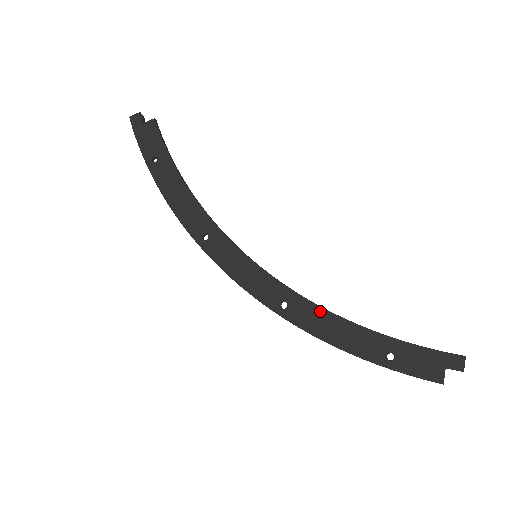
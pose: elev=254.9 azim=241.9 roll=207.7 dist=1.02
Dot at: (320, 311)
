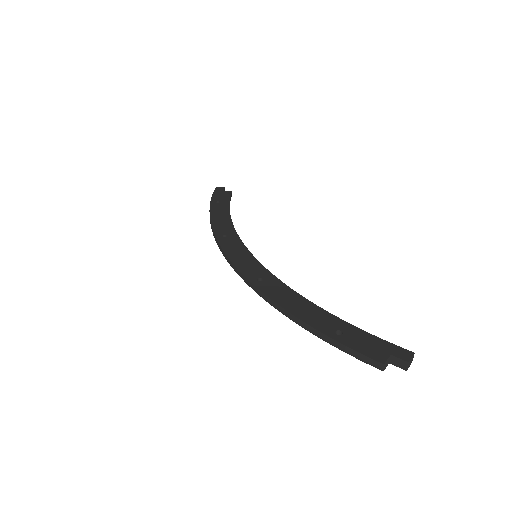
Dot at: (289, 291)
